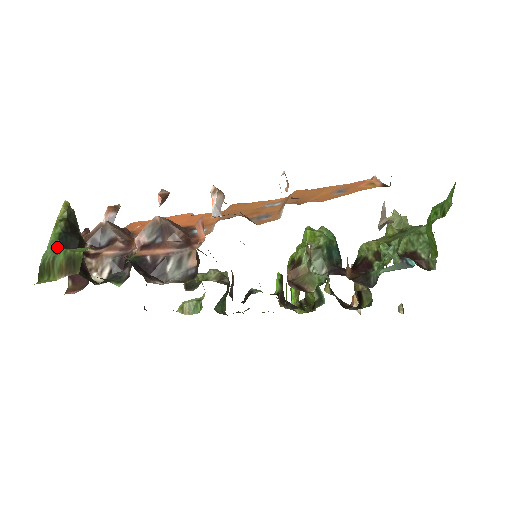
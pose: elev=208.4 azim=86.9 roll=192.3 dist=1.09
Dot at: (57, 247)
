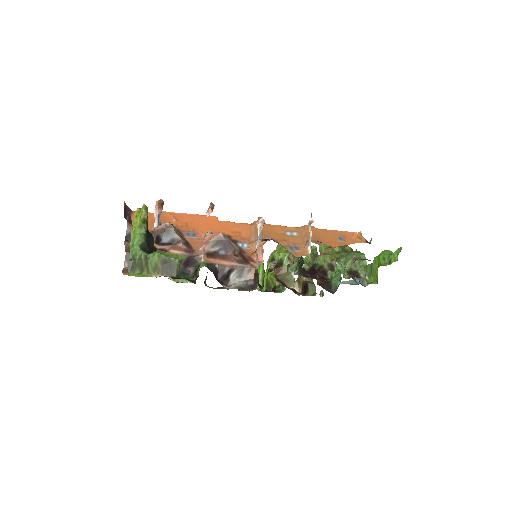
Dot at: (143, 246)
